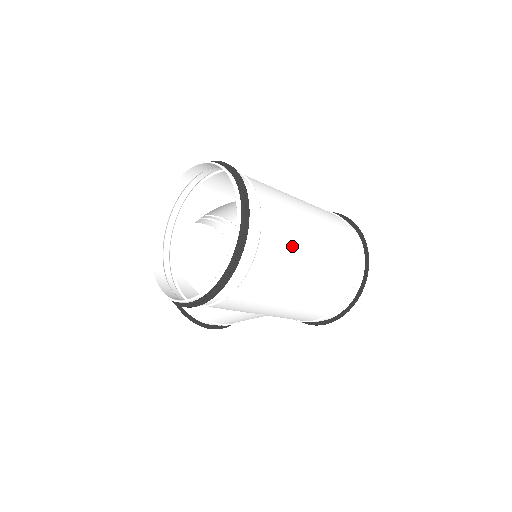
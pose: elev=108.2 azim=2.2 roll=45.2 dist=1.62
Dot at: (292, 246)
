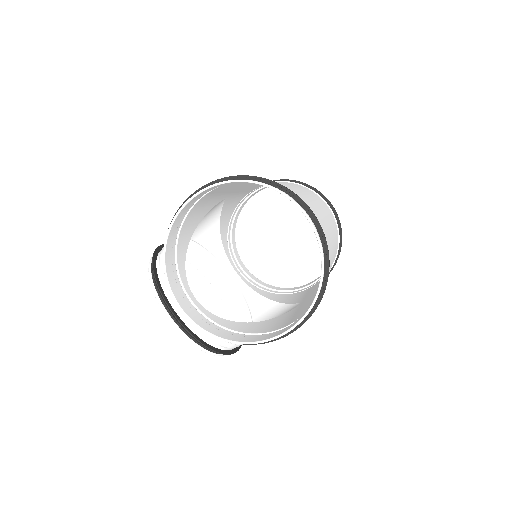
Dot at: (326, 227)
